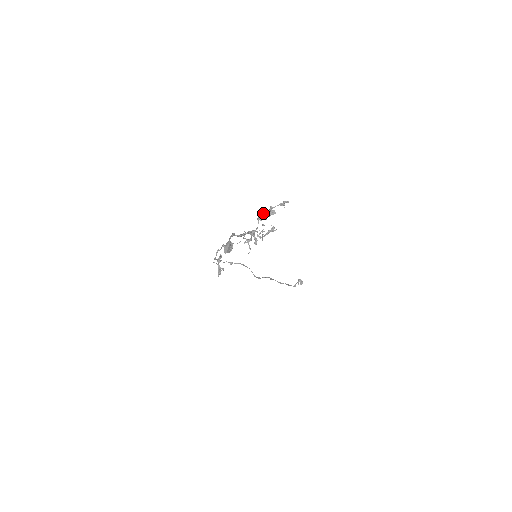
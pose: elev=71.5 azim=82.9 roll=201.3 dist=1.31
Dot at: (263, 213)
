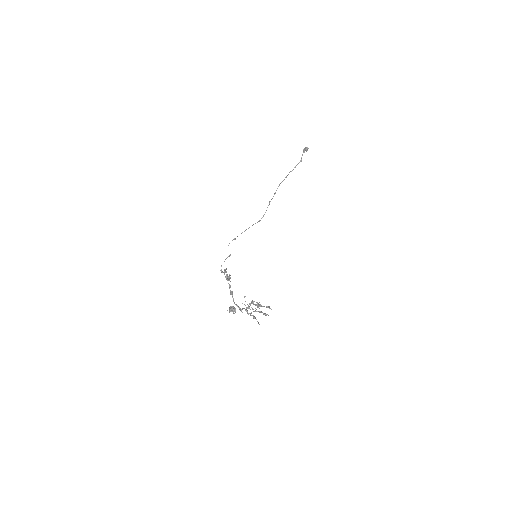
Dot at: (252, 303)
